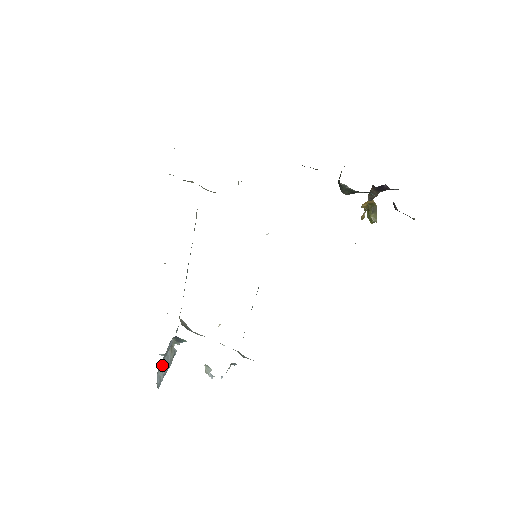
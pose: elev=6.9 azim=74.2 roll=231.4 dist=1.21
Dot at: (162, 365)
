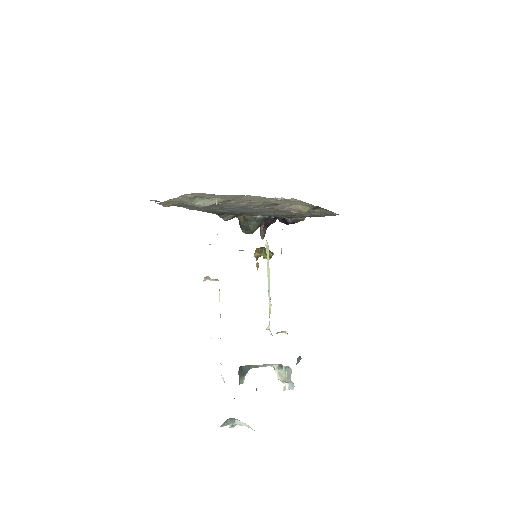
Dot at: (256, 390)
